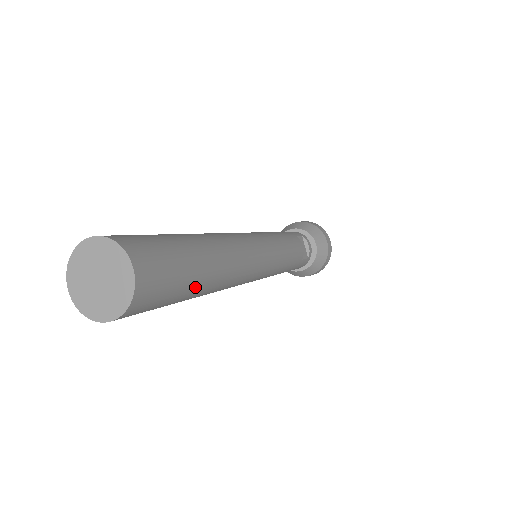
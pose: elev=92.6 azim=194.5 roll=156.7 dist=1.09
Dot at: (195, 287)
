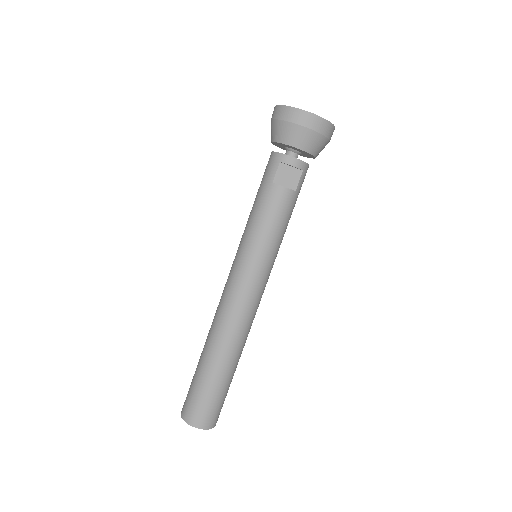
Dot at: (229, 380)
